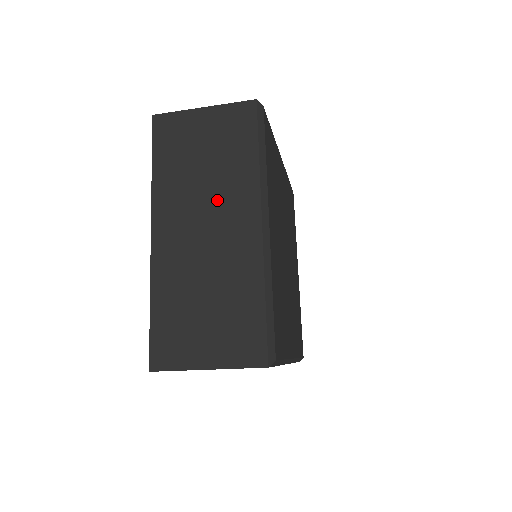
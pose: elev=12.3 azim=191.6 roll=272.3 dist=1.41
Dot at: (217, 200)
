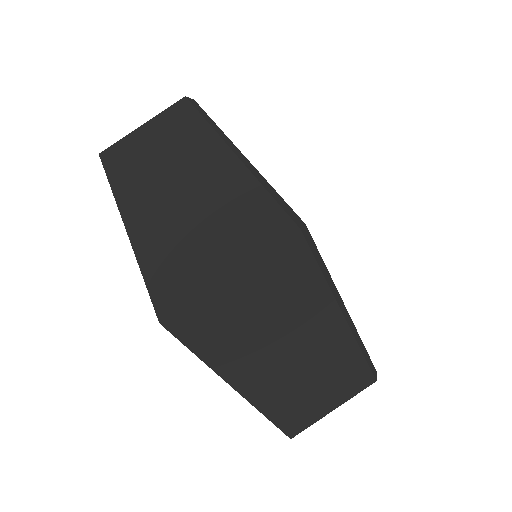
Dot at: (296, 336)
